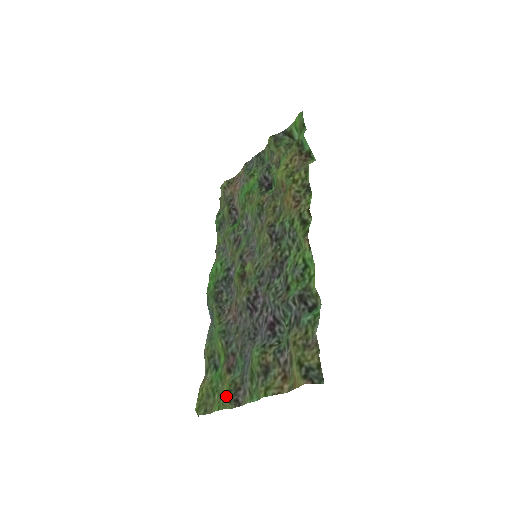
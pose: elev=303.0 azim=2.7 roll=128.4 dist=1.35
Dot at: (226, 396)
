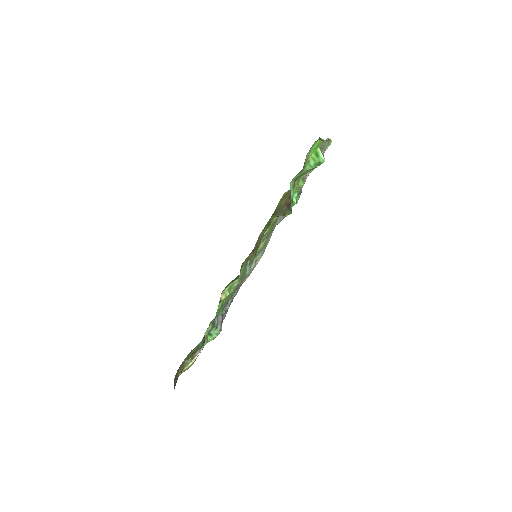
Dot at: occluded
